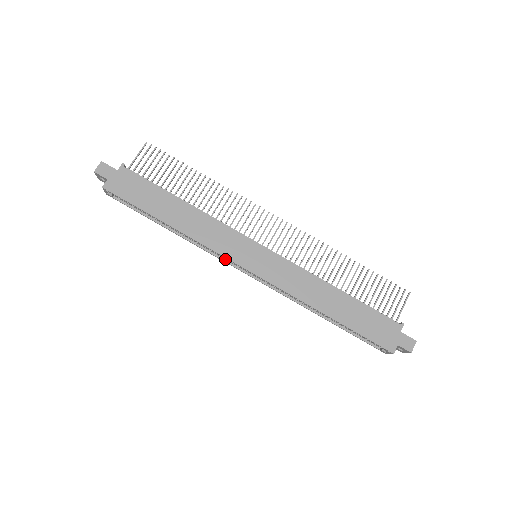
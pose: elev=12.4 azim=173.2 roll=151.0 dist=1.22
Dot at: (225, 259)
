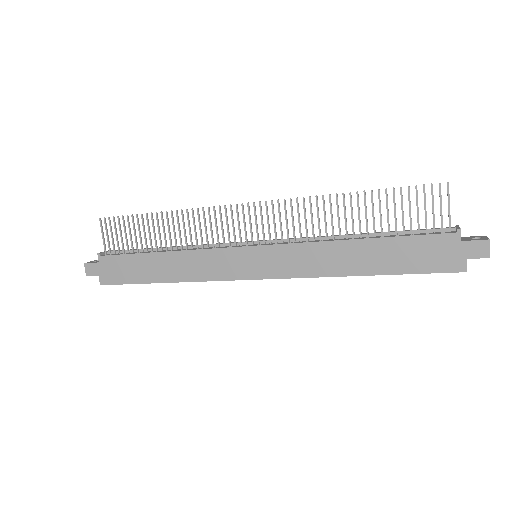
Dot at: occluded
